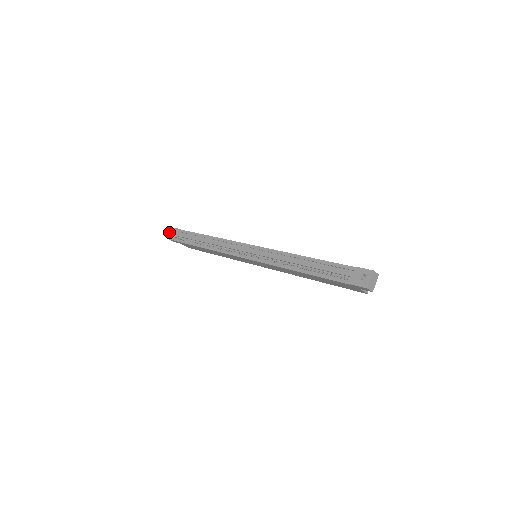
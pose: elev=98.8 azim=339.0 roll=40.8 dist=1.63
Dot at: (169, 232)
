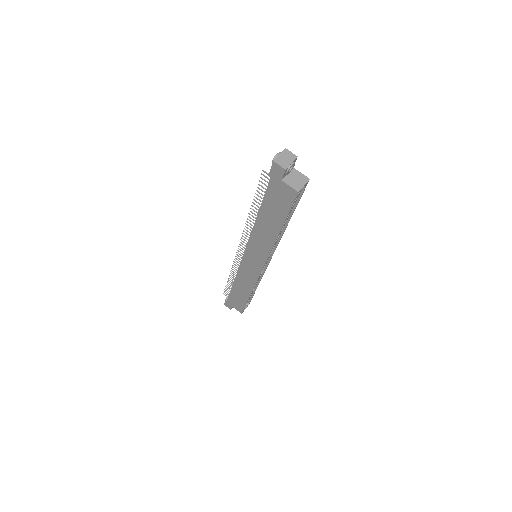
Dot at: occluded
